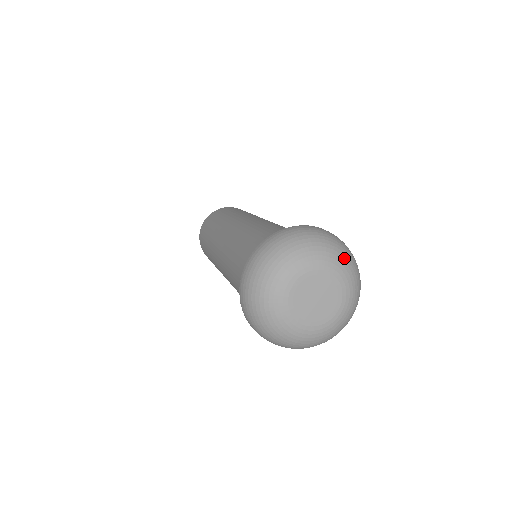
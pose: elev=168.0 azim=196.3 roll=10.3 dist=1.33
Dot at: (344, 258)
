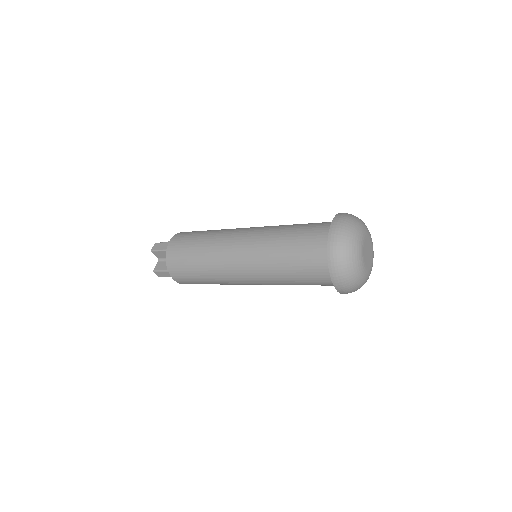
Dot at: (360, 222)
